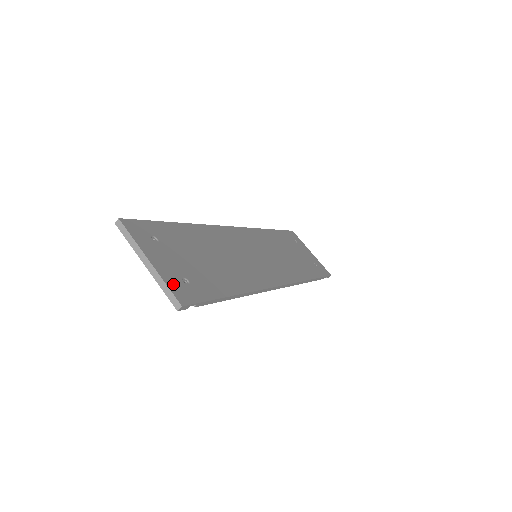
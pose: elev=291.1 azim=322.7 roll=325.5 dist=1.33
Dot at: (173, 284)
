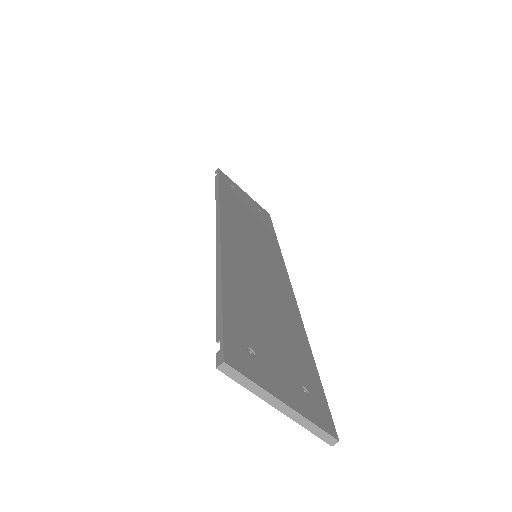
Dot at: (313, 414)
